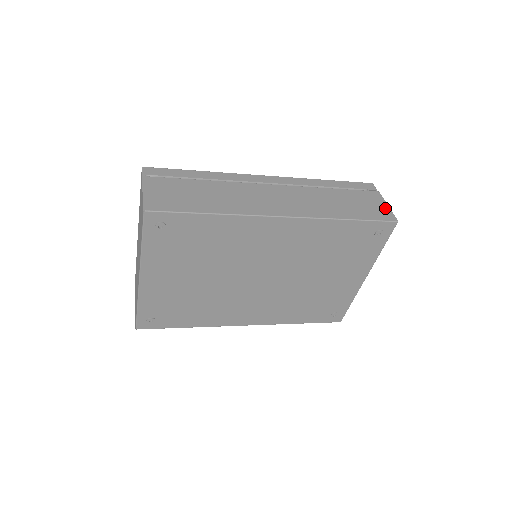
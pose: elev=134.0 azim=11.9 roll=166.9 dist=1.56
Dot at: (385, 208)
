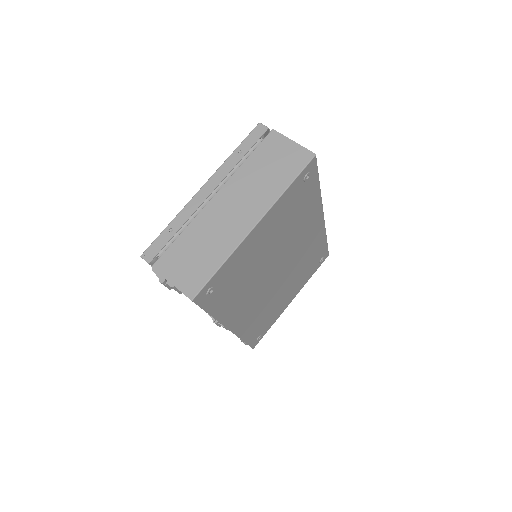
Dot at: occluded
